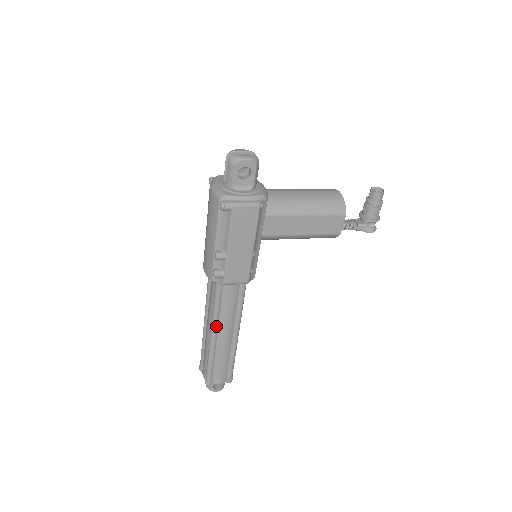
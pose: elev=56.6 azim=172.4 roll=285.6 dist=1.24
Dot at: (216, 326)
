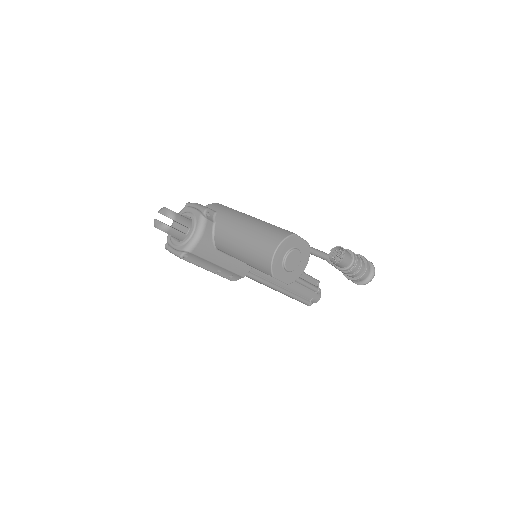
Dot at: occluded
